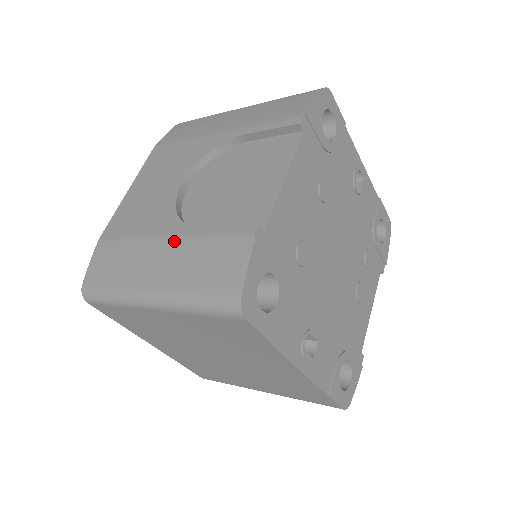
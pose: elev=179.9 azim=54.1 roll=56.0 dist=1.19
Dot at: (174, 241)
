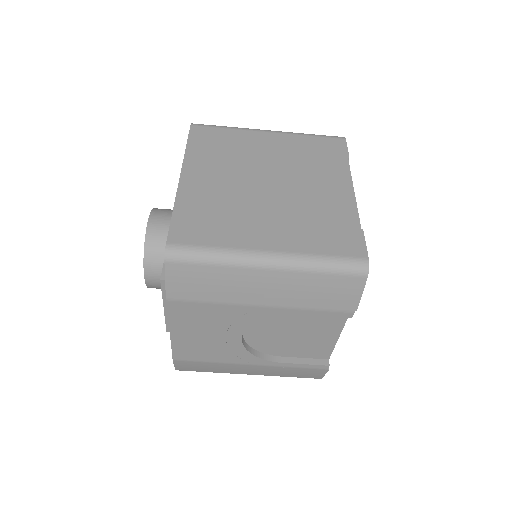
Dot at: occluded
